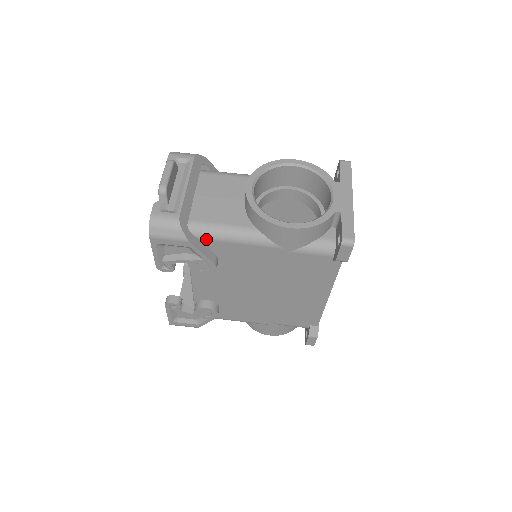
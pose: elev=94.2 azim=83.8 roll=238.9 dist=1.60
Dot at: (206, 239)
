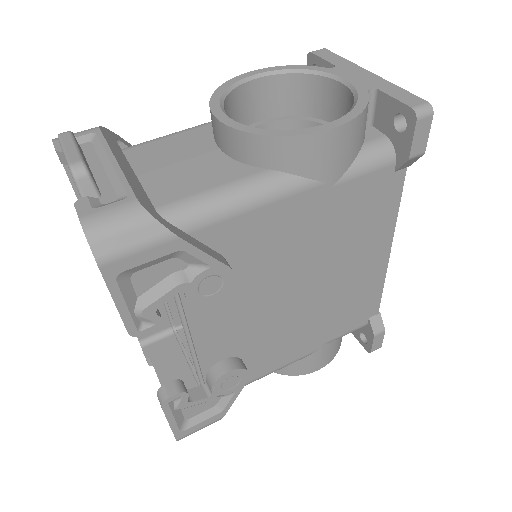
Dot at: (198, 227)
